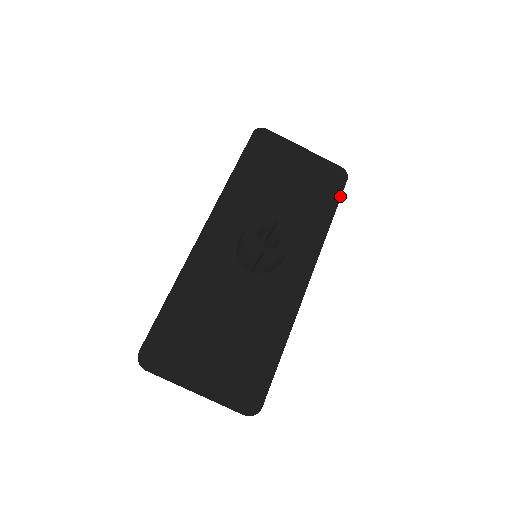
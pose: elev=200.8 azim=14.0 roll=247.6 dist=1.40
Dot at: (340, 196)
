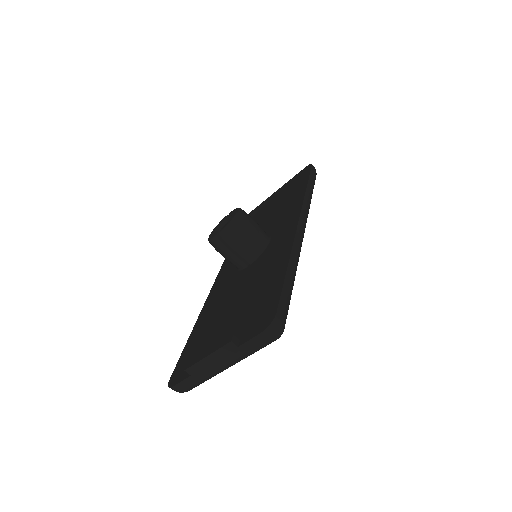
Dot at: (309, 174)
